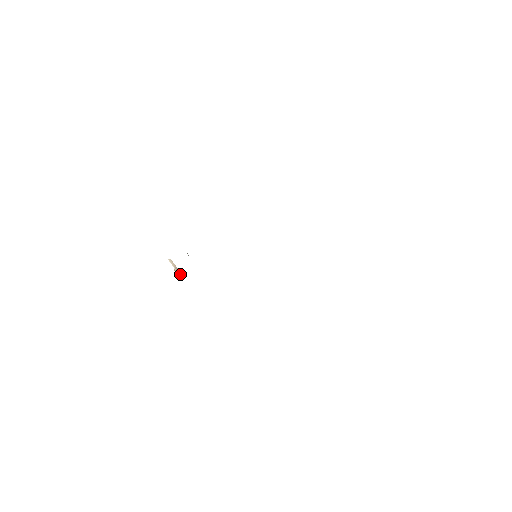
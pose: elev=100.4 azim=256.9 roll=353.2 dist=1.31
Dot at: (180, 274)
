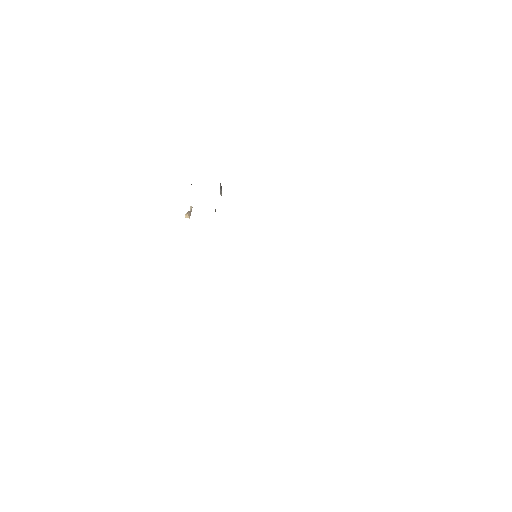
Dot at: (189, 216)
